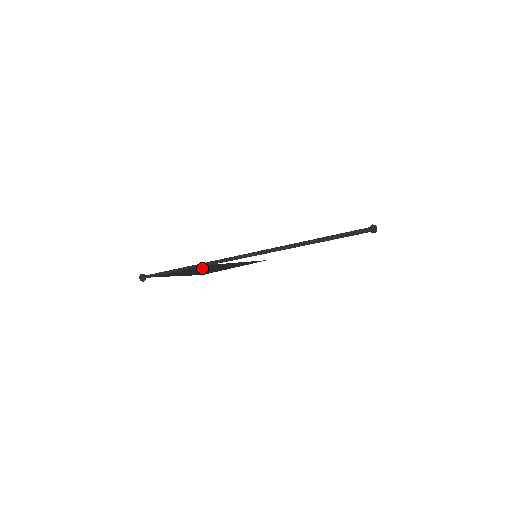
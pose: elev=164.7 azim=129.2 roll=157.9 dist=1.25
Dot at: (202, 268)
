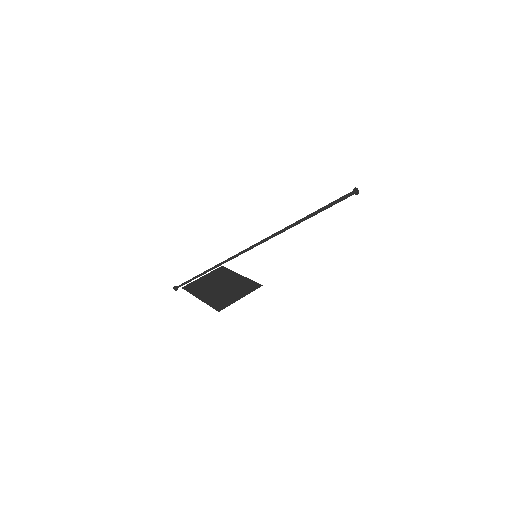
Dot at: (217, 280)
